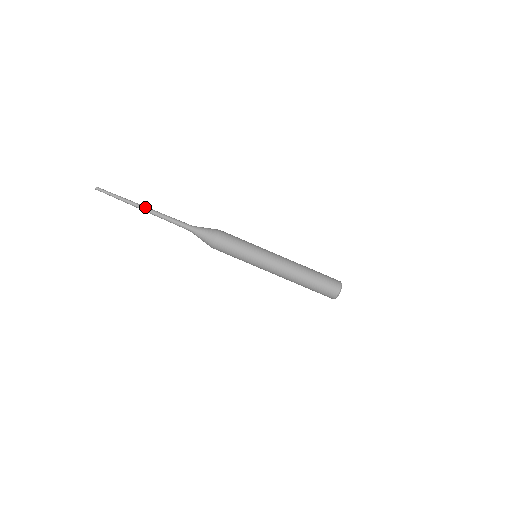
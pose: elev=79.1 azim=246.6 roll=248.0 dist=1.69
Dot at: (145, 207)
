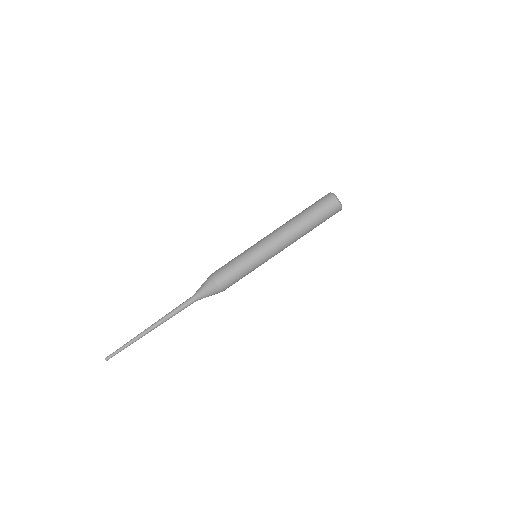
Dot at: (150, 329)
